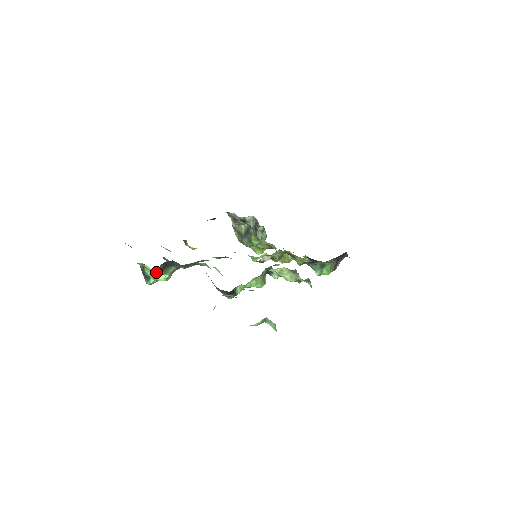
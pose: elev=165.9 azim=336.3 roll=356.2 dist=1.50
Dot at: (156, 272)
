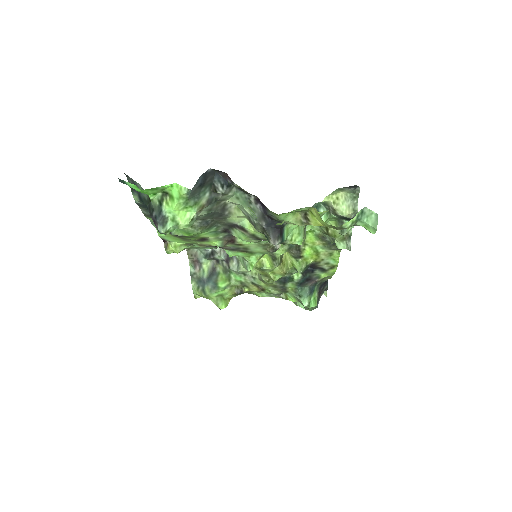
Dot at: (191, 190)
